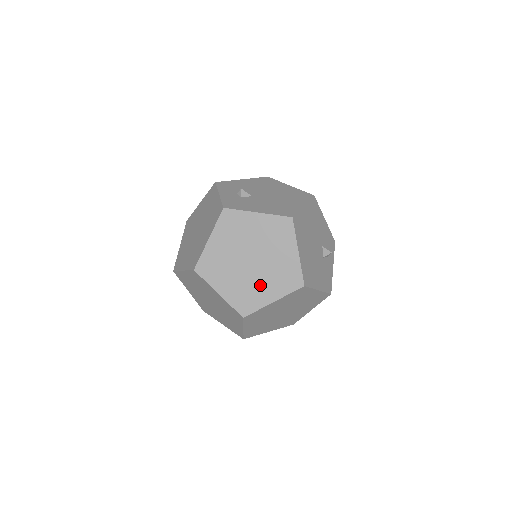
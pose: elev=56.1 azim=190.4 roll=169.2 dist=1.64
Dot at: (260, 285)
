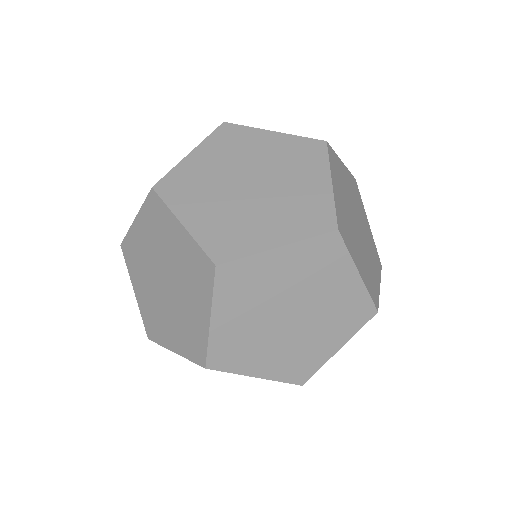
Dot at: (296, 188)
